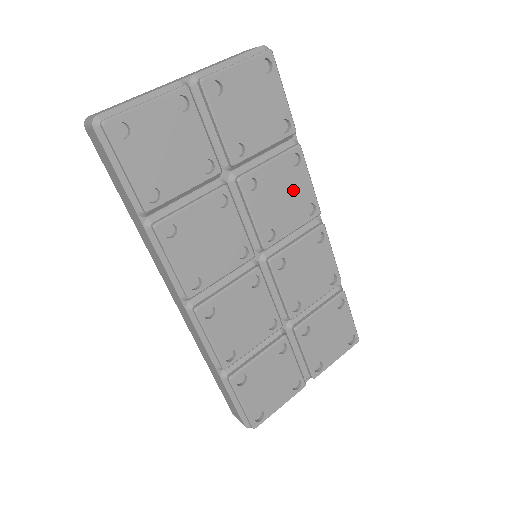
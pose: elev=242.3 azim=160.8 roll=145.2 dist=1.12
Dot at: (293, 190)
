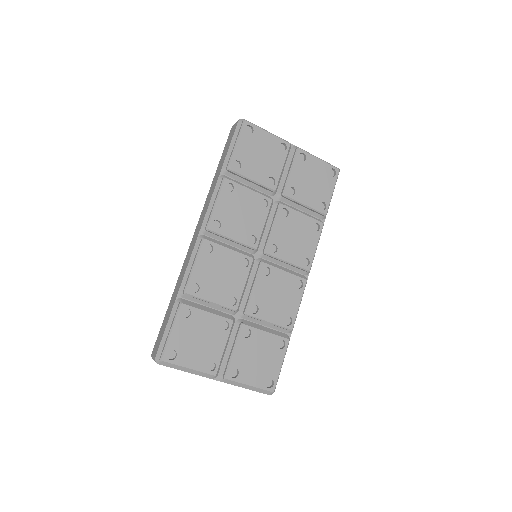
Dot at: (304, 240)
